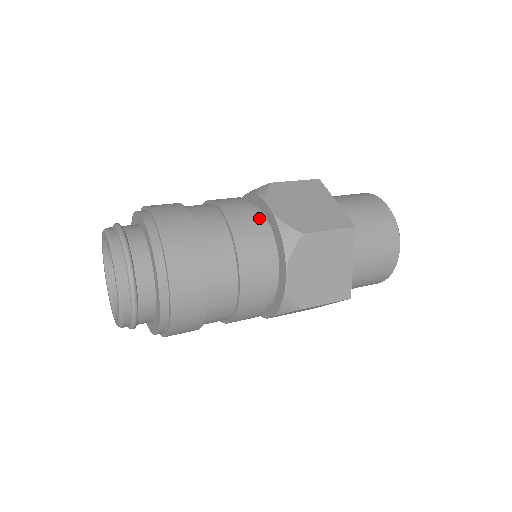
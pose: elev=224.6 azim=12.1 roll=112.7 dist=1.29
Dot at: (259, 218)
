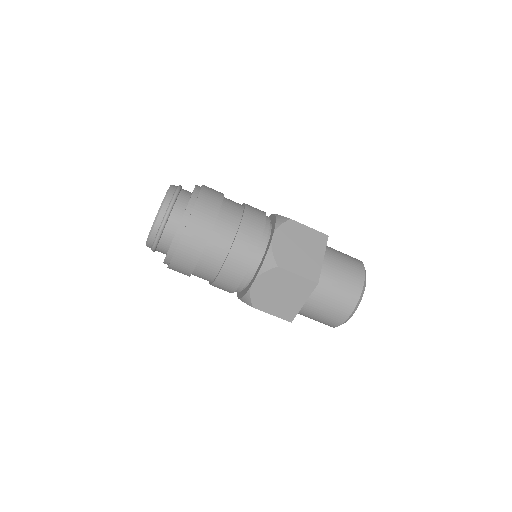
Dot at: (261, 238)
